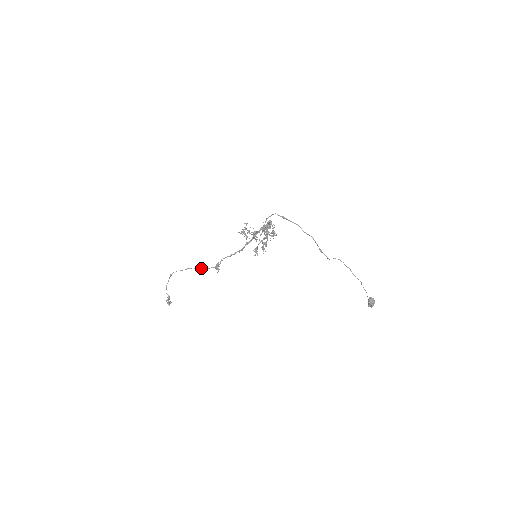
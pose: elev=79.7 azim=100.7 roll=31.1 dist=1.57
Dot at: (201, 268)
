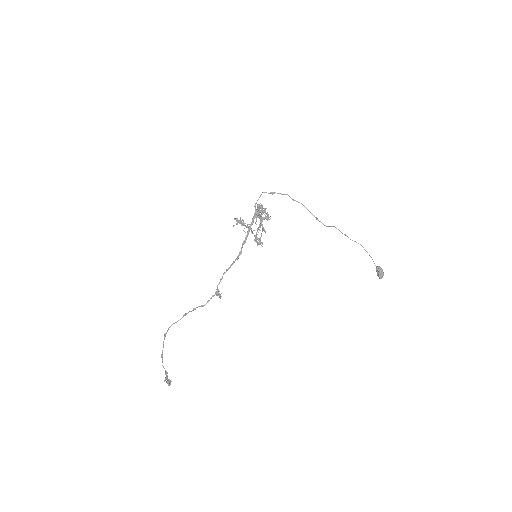
Dot at: (199, 306)
